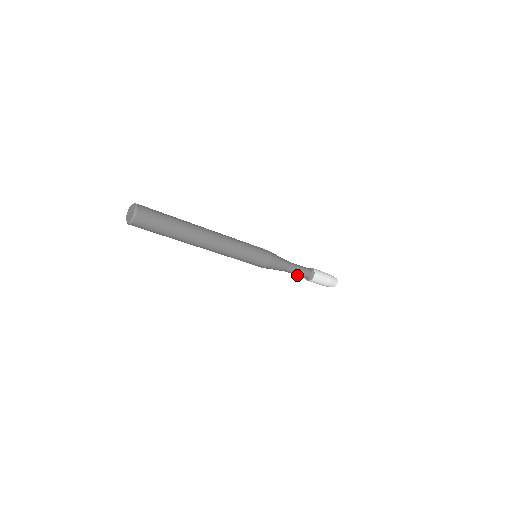
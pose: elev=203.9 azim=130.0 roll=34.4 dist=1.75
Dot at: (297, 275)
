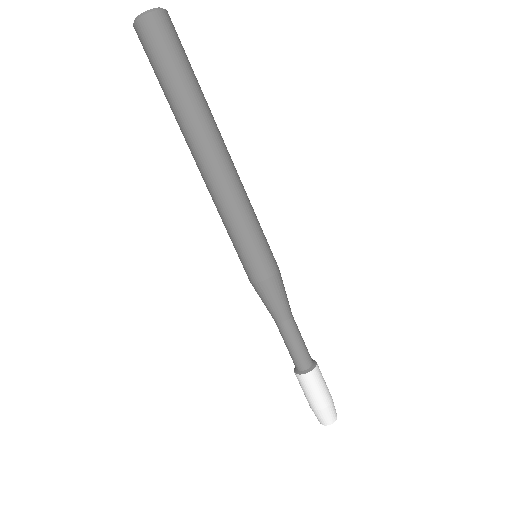
Dot at: (293, 348)
